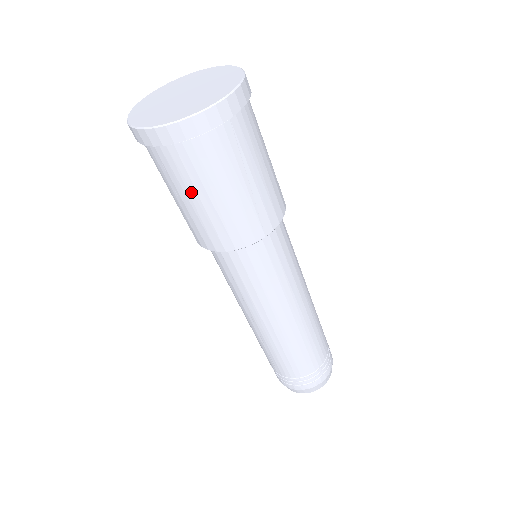
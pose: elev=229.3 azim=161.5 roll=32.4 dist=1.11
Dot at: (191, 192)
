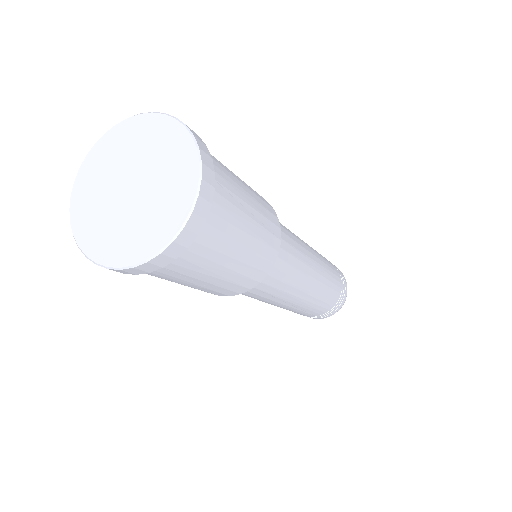
Dot at: (213, 269)
